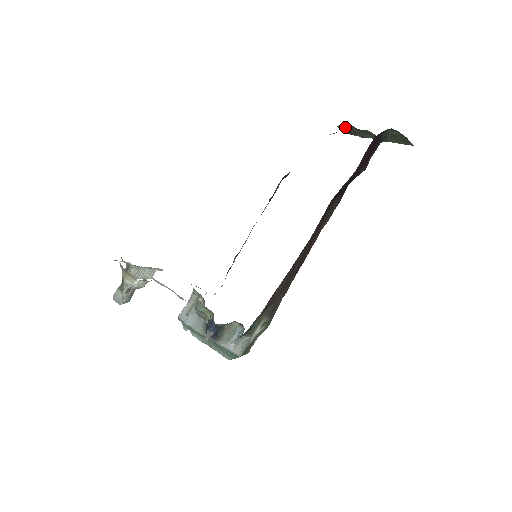
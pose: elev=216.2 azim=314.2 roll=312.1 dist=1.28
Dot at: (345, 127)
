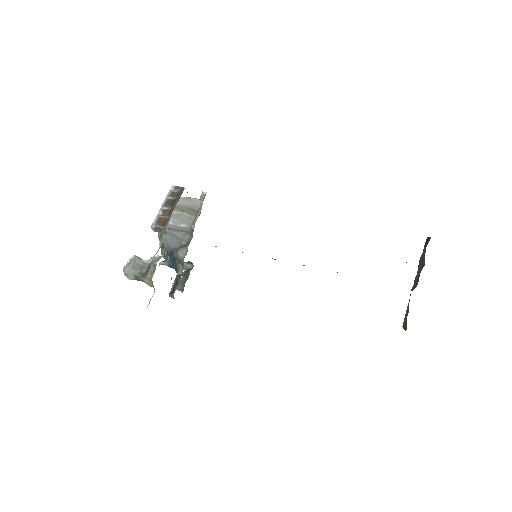
Dot at: occluded
